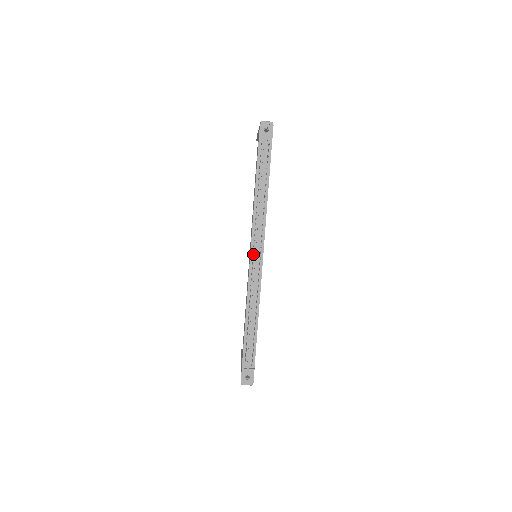
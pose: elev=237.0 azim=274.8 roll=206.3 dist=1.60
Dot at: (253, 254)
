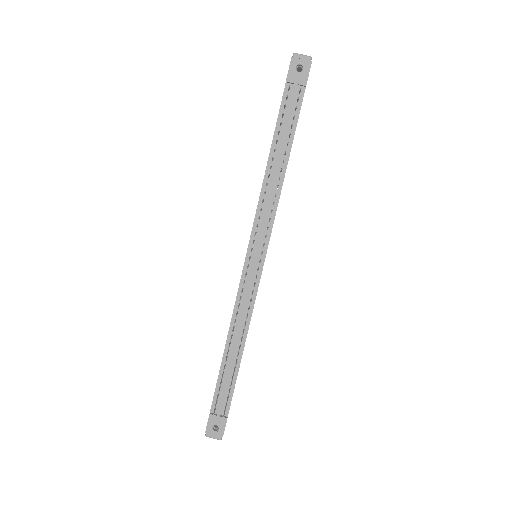
Dot at: (251, 253)
